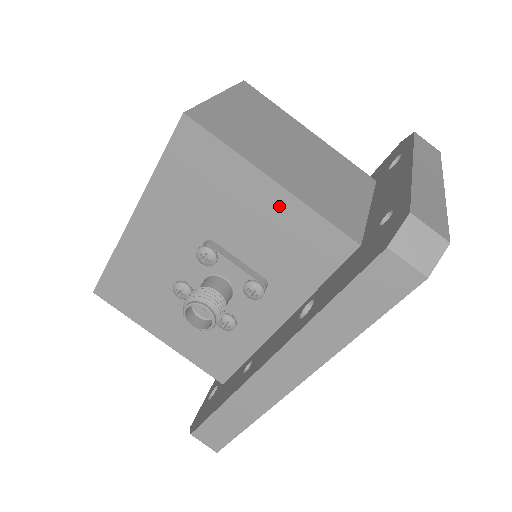
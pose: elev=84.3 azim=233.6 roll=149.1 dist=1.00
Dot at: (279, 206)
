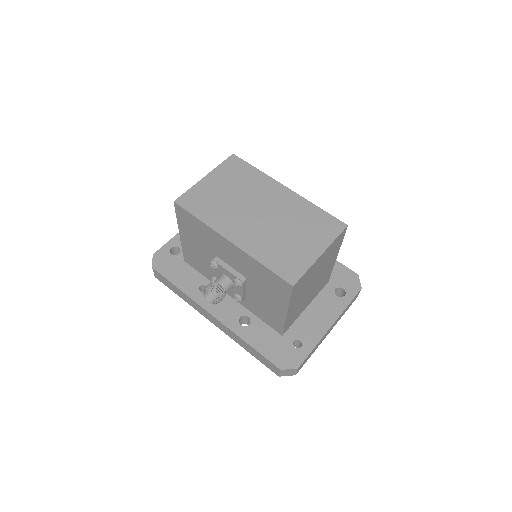
Dot at: (278, 312)
